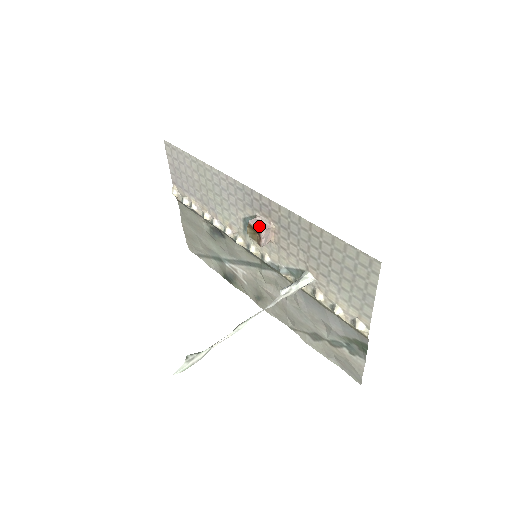
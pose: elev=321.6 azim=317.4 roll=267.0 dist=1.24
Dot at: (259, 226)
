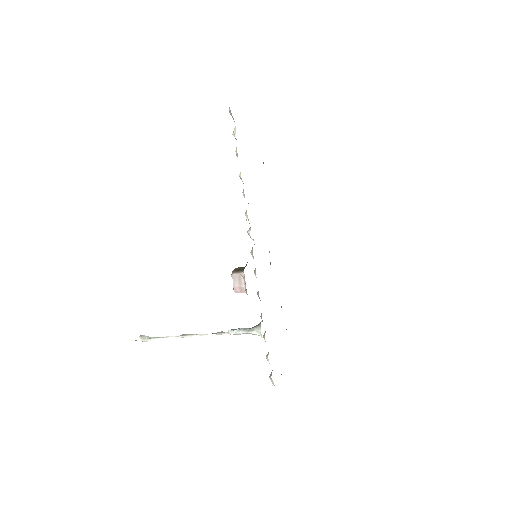
Dot at: (236, 287)
